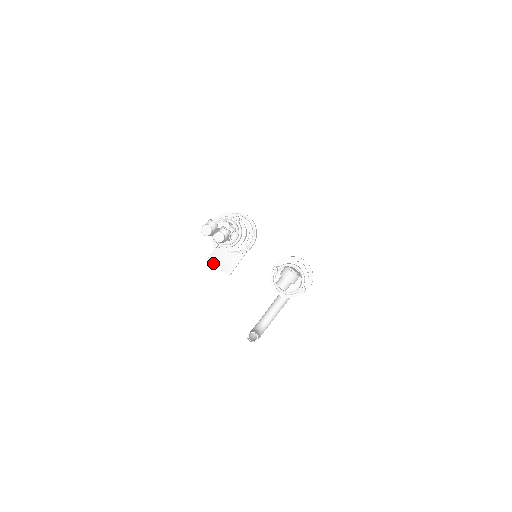
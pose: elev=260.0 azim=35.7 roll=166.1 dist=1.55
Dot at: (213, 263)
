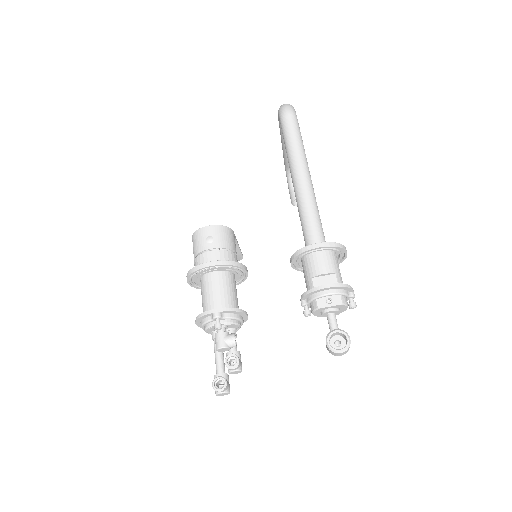
Dot at: occluded
